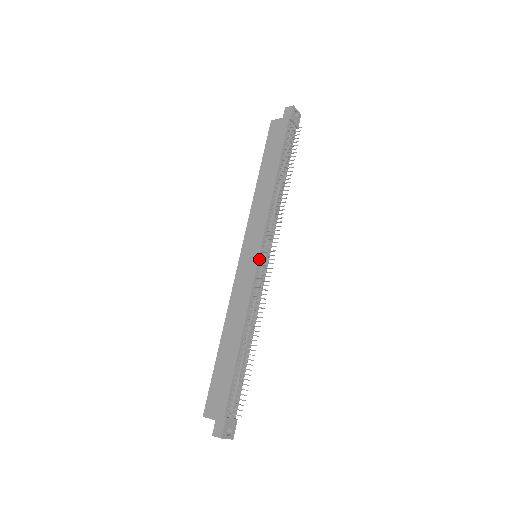
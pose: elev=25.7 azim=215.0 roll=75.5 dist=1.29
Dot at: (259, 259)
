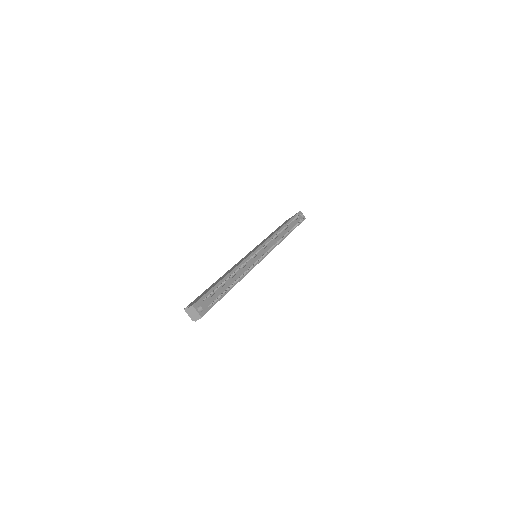
Dot at: (256, 250)
